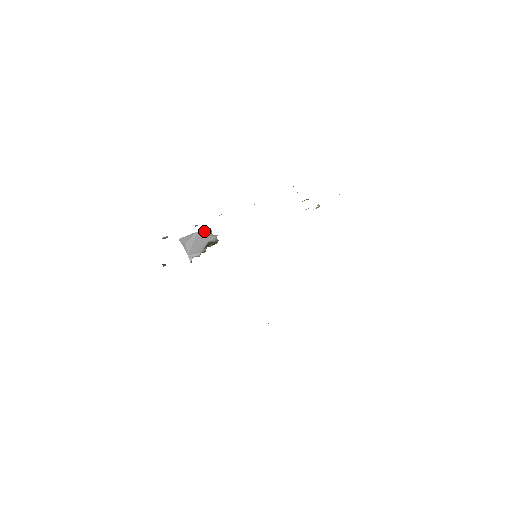
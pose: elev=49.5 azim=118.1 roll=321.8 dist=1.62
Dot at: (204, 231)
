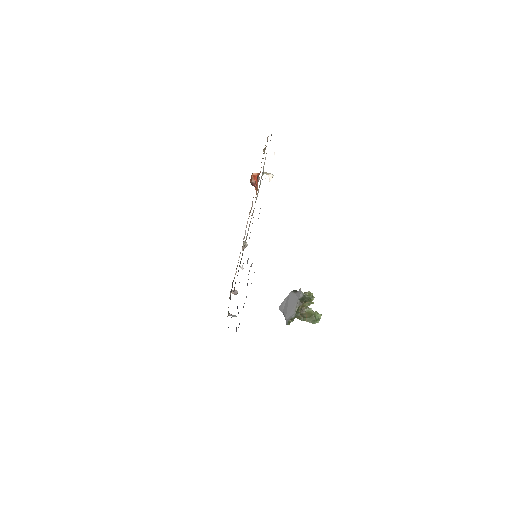
Dot at: (295, 291)
